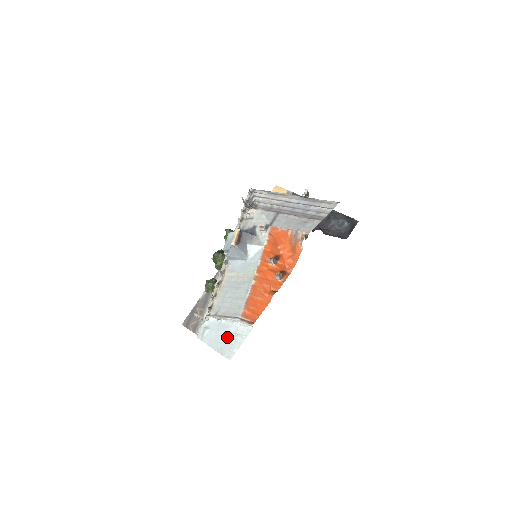
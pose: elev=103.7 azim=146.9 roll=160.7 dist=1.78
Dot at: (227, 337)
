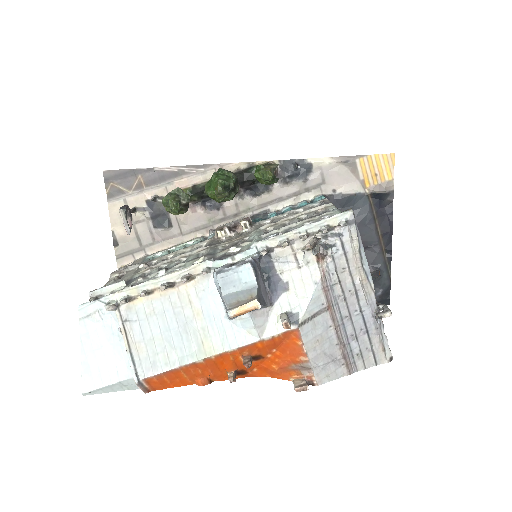
Dot at: (107, 367)
